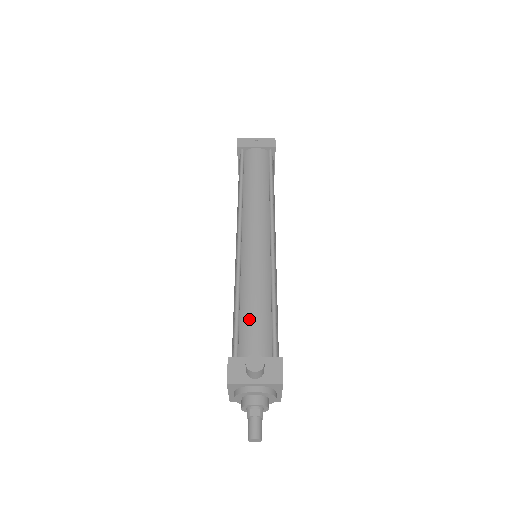
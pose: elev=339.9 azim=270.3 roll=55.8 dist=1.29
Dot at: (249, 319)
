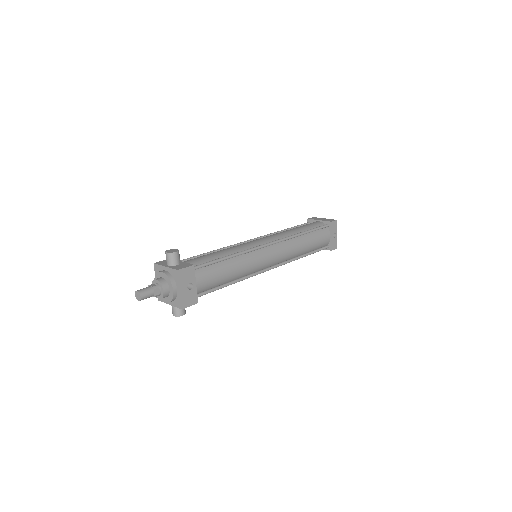
Dot at: (204, 255)
